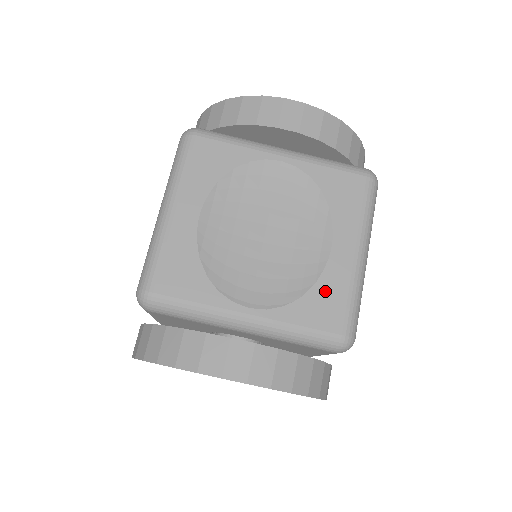
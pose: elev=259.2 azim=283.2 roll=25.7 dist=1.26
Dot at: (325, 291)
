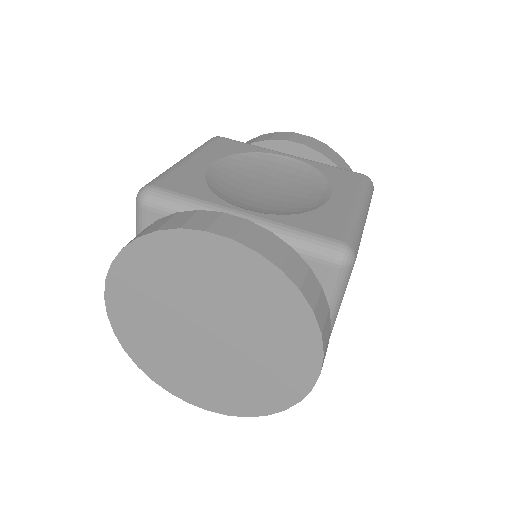
Dot at: (323, 215)
